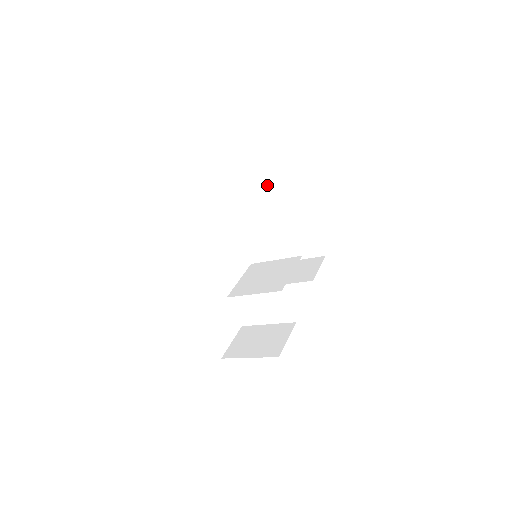
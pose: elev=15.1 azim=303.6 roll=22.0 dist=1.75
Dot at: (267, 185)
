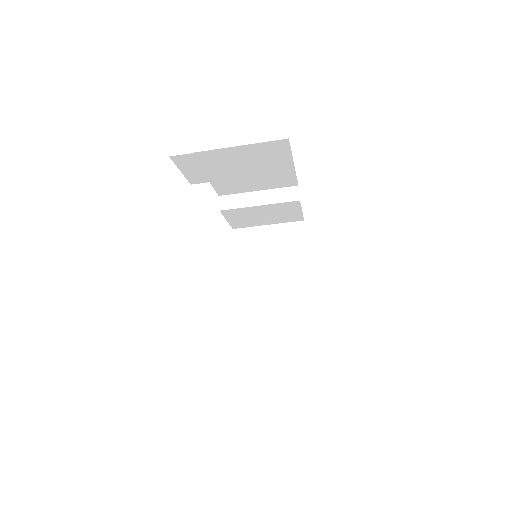
Dot at: (290, 192)
